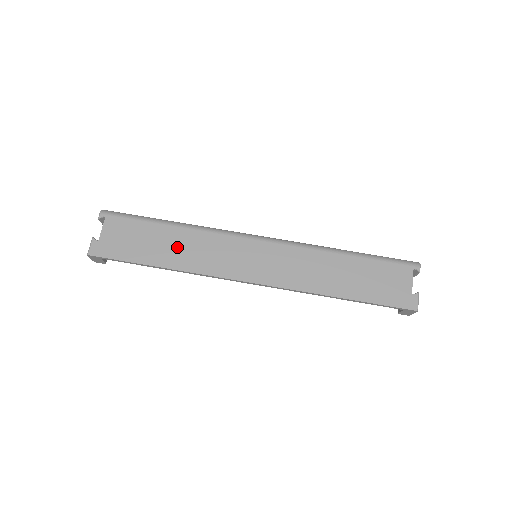
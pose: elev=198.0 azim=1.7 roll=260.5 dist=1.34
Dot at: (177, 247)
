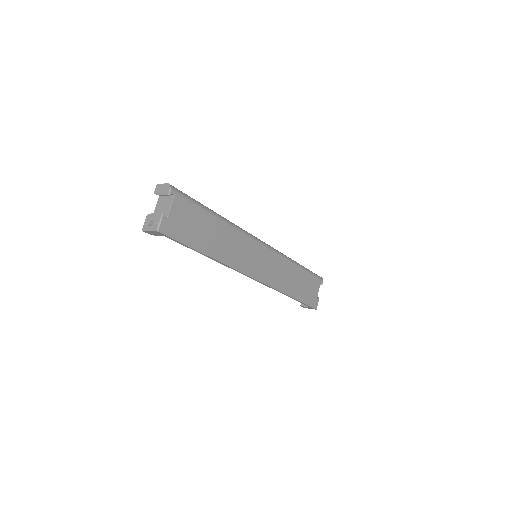
Dot at: (219, 240)
